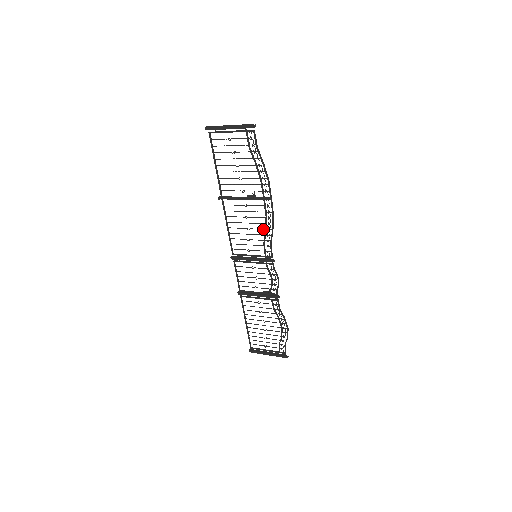
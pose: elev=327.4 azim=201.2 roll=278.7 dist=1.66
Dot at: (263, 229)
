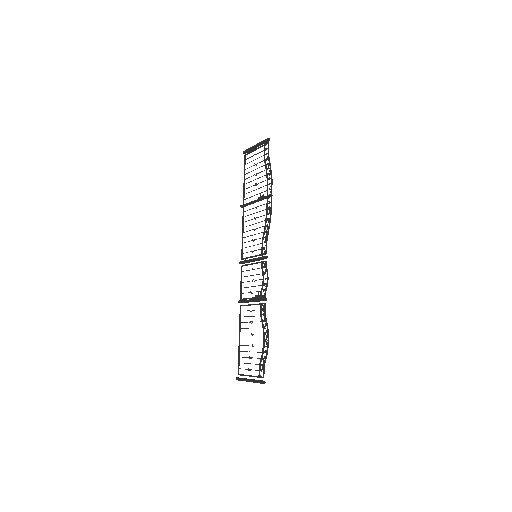
Dot at: (263, 226)
